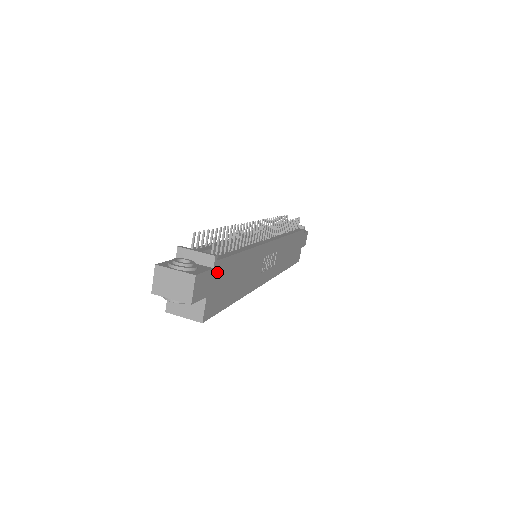
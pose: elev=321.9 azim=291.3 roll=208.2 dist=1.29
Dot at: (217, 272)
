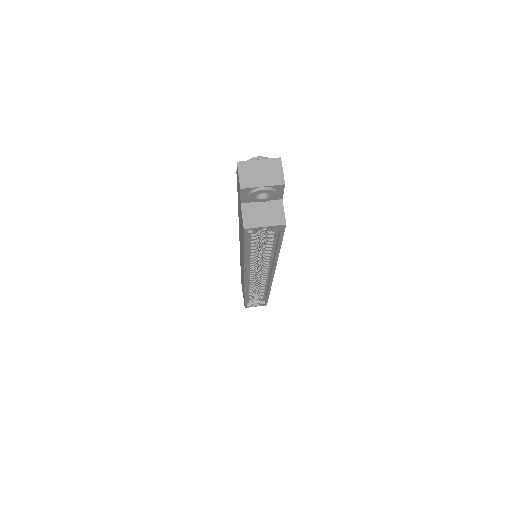
Dot at: occluded
